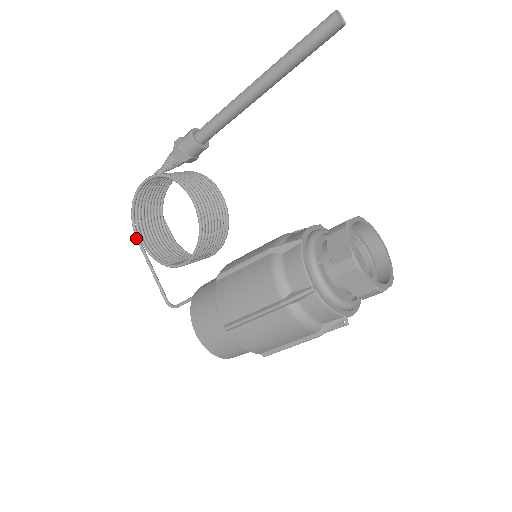
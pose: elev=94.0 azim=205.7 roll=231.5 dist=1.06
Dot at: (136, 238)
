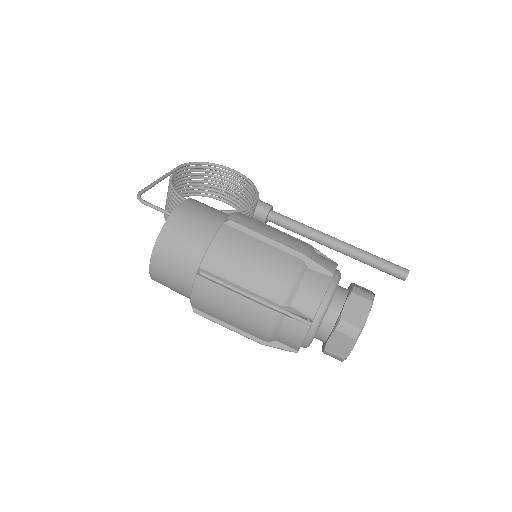
Dot at: (180, 166)
